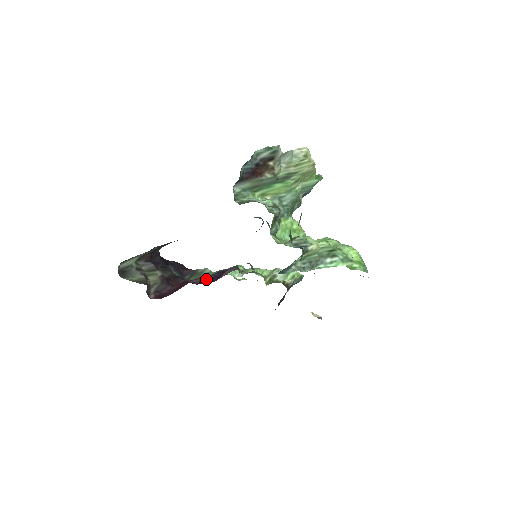
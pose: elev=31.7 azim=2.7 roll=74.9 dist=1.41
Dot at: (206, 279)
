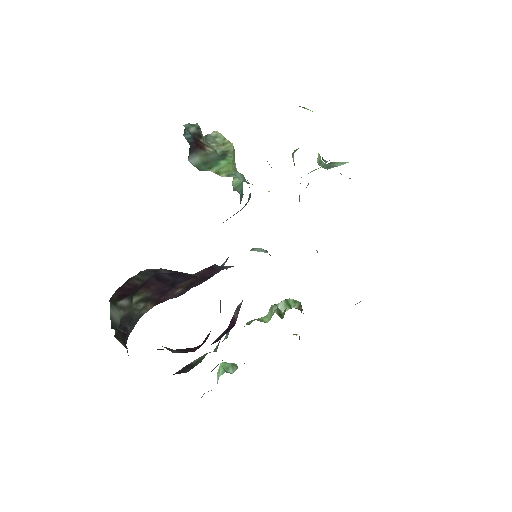
Dot at: (220, 337)
